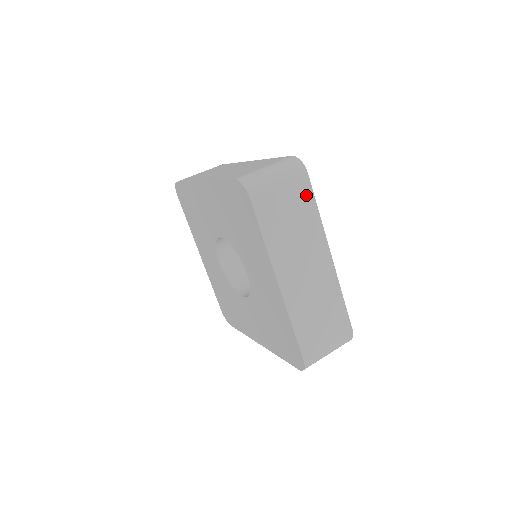
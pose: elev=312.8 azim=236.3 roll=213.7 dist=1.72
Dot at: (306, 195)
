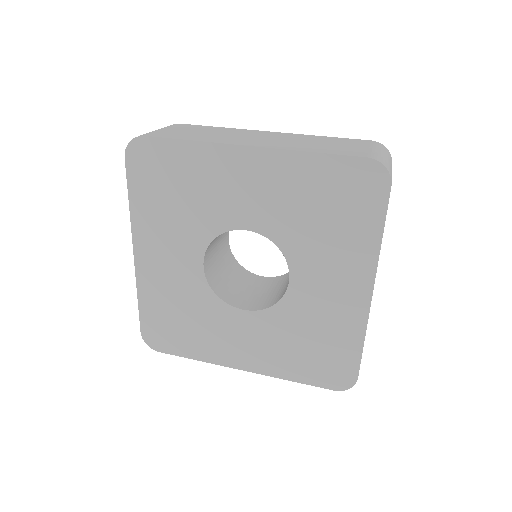
Dot at: occluded
